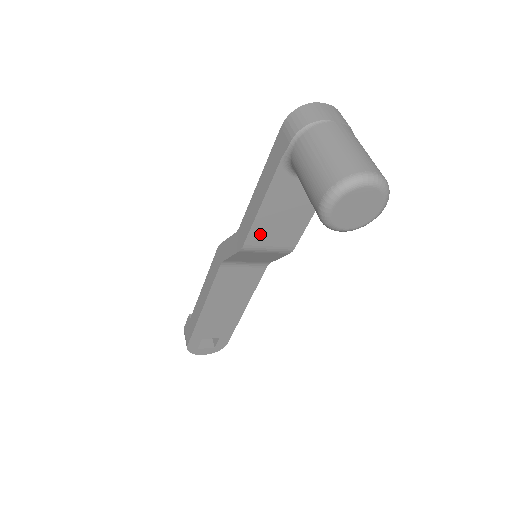
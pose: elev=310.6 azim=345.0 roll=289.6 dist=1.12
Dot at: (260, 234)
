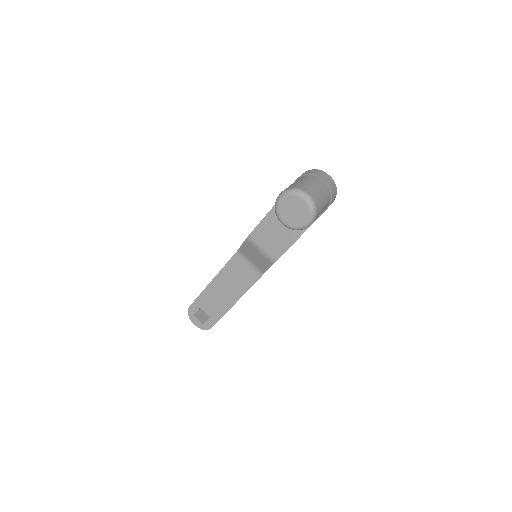
Dot at: (261, 233)
